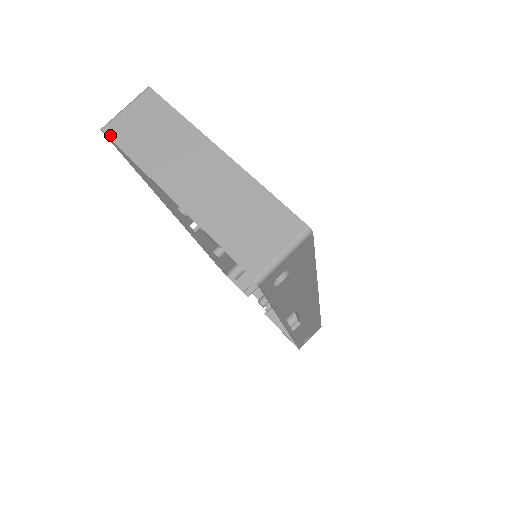
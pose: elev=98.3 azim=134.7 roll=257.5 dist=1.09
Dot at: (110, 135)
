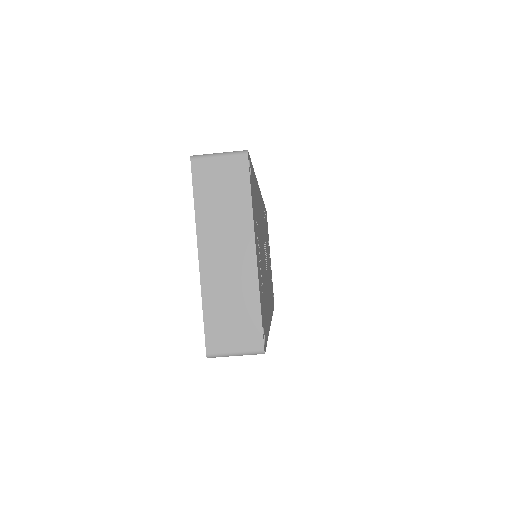
Dot at: (193, 169)
